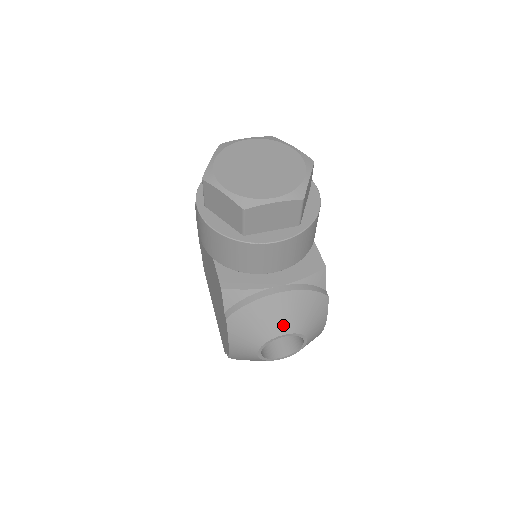
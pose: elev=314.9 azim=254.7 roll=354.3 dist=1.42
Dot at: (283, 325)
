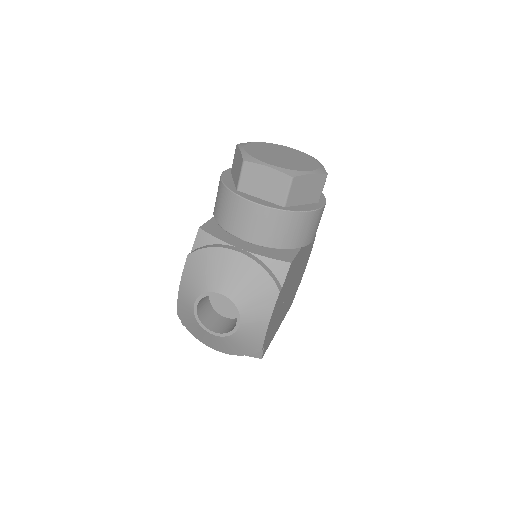
Dot at: (225, 284)
